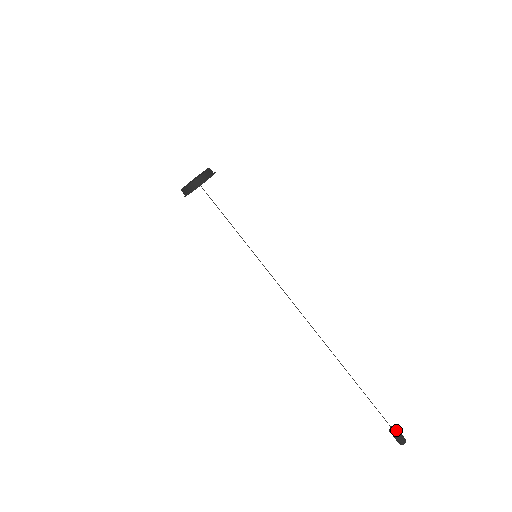
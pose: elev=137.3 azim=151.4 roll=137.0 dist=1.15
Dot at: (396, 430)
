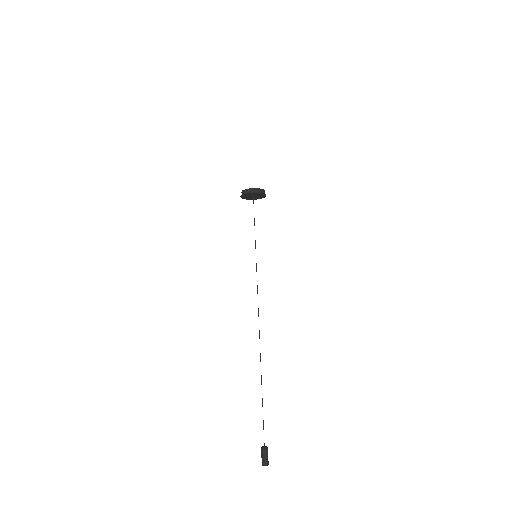
Dot at: occluded
